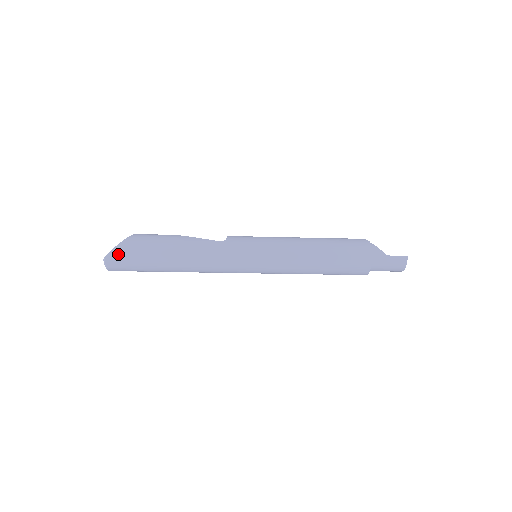
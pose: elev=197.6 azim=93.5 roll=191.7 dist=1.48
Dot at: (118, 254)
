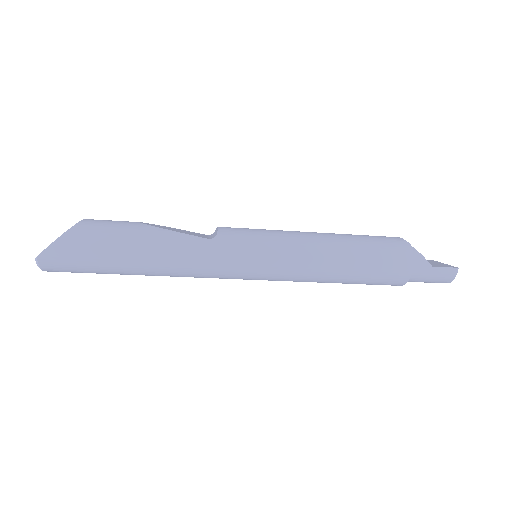
Dot at: (57, 254)
